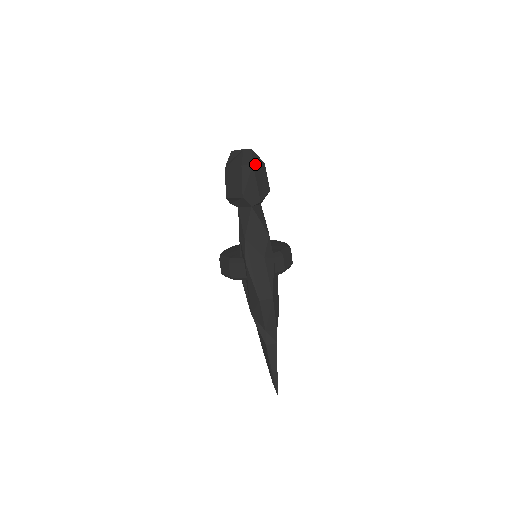
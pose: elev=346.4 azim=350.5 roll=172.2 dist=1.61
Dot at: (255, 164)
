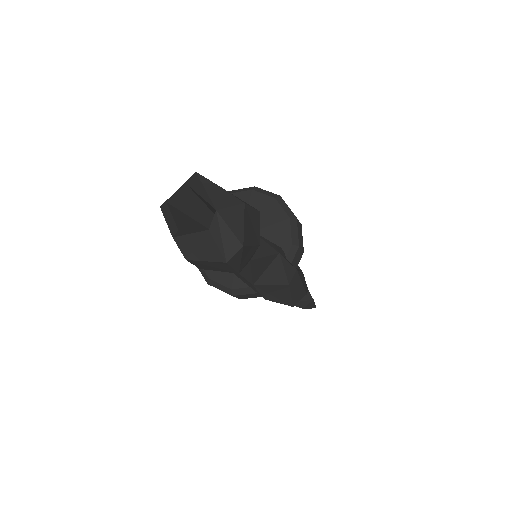
Dot at: (243, 238)
